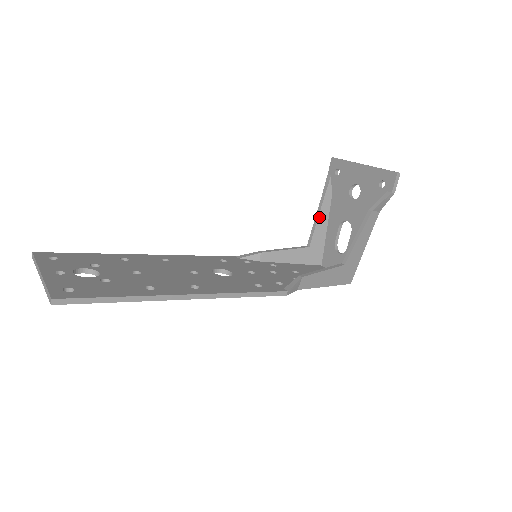
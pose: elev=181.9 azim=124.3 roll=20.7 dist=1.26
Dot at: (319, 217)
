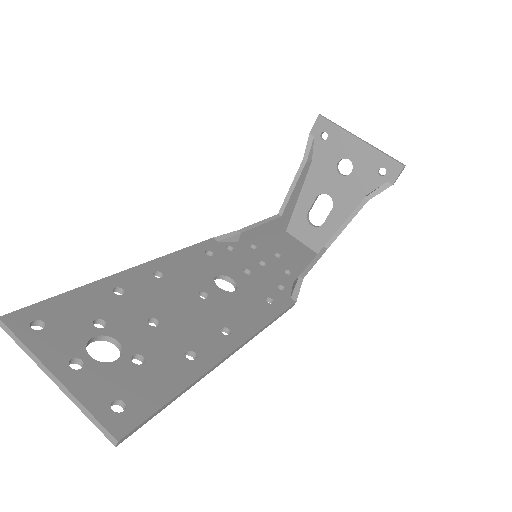
Dot at: (296, 185)
